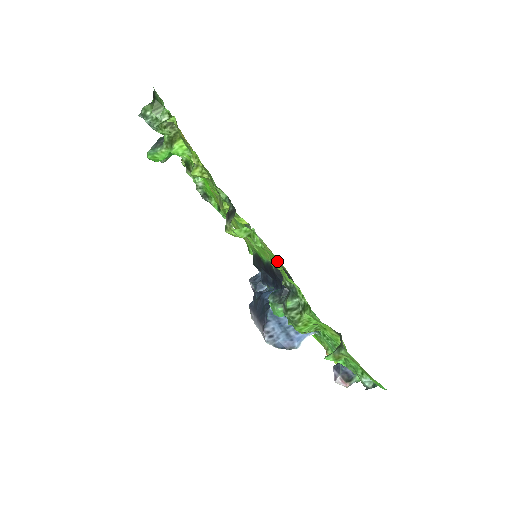
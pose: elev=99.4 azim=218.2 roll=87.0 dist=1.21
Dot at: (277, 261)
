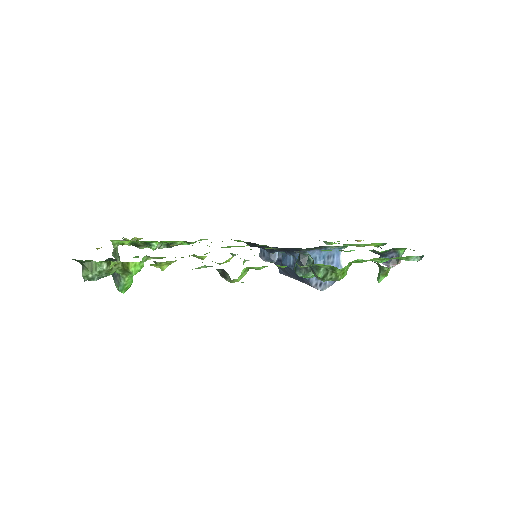
Dot at: occluded
